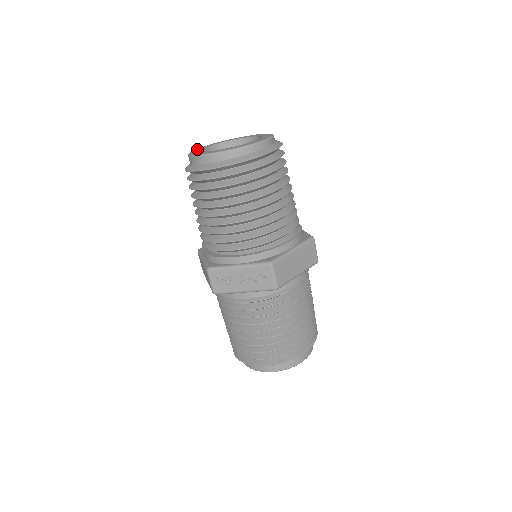
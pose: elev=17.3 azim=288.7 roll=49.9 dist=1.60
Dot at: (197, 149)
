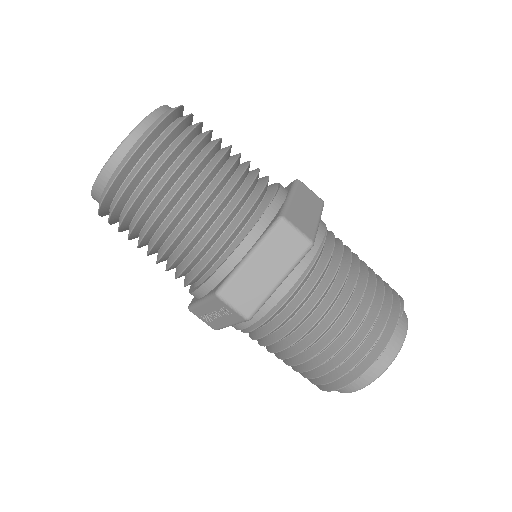
Dot at: occluded
